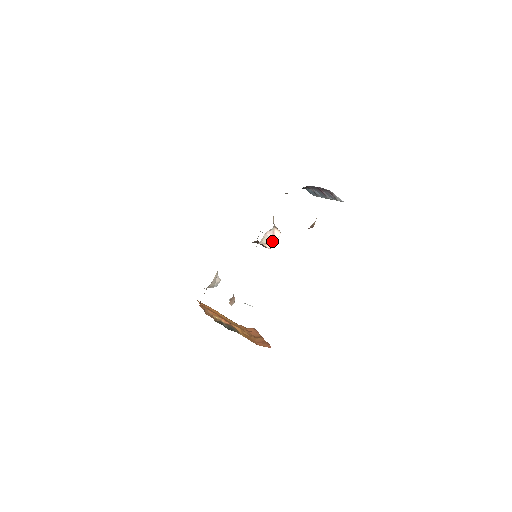
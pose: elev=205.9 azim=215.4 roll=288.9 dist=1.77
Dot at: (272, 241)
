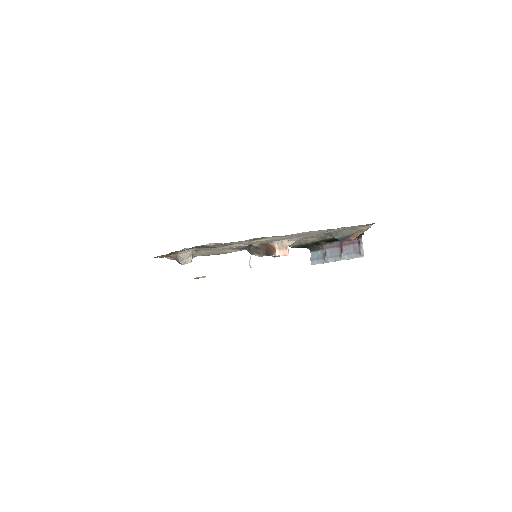
Dot at: (282, 252)
